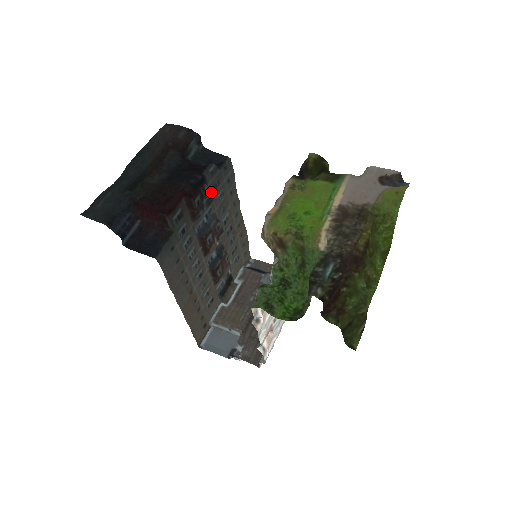
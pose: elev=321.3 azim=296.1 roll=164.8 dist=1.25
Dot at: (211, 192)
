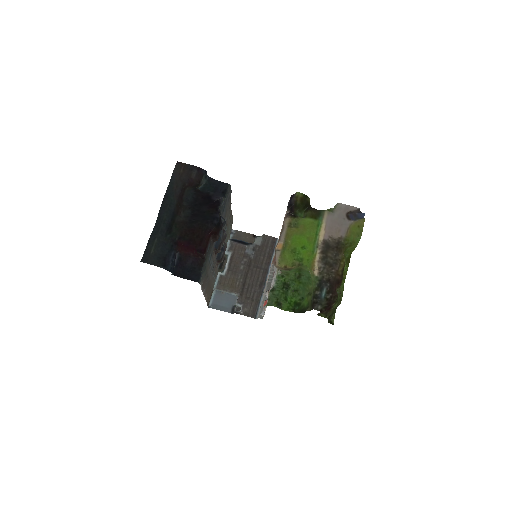
Dot at: occluded
